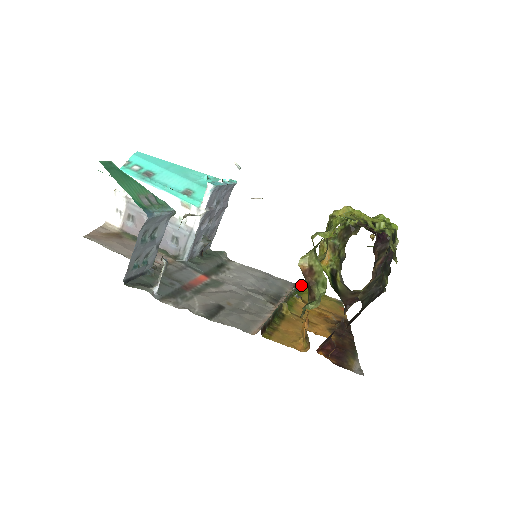
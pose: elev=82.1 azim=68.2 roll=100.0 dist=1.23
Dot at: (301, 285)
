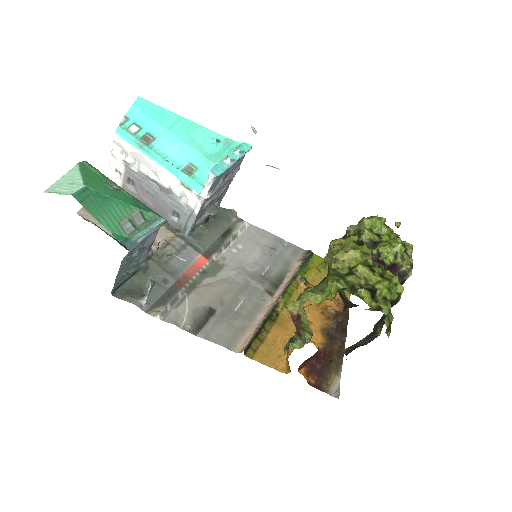
Dot at: (312, 253)
